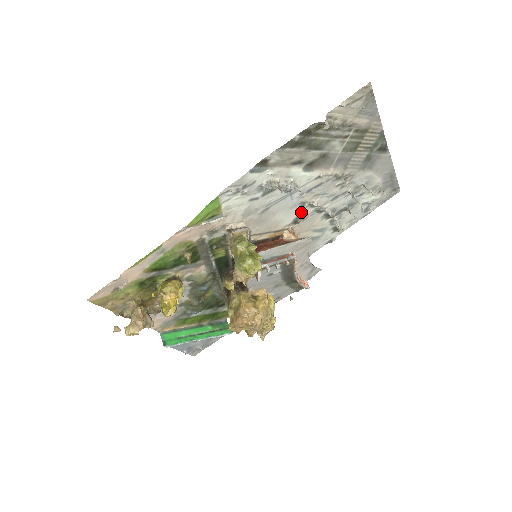
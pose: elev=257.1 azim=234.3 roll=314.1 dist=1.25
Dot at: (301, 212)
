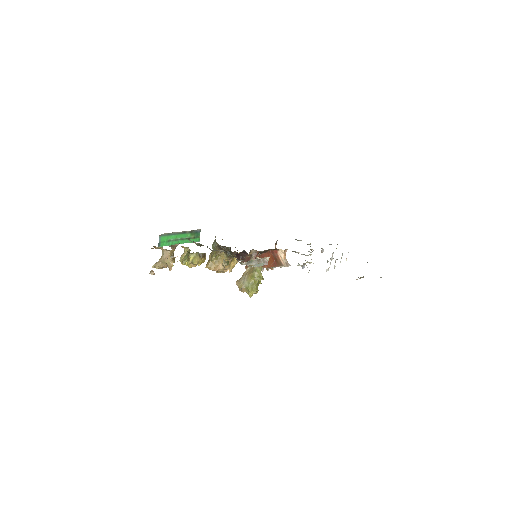
Dot at: occluded
